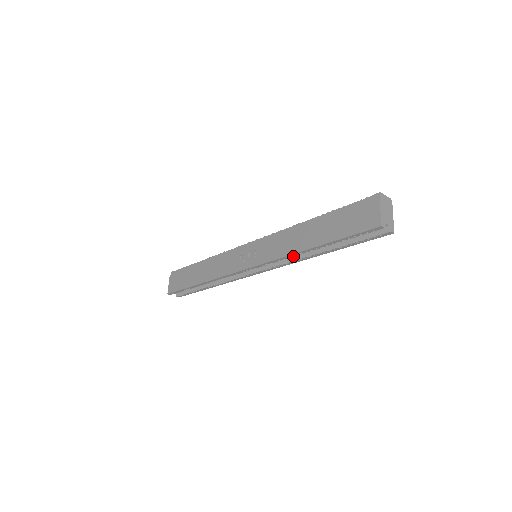
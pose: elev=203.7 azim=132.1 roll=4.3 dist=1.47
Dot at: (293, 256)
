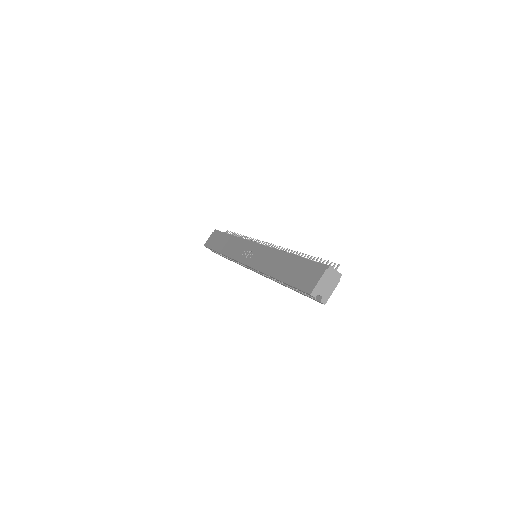
Dot at: occluded
